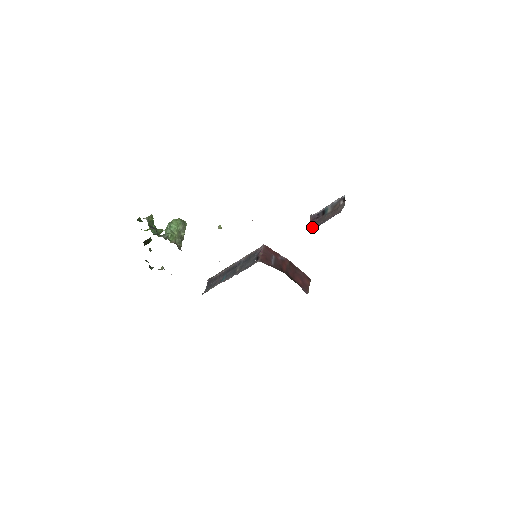
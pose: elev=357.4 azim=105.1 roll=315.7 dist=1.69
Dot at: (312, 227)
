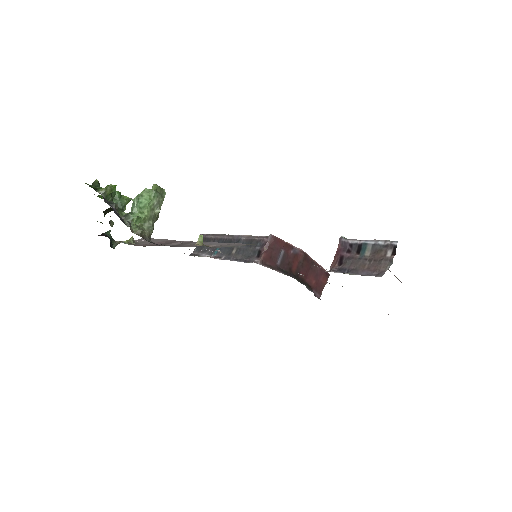
Dot at: (336, 264)
